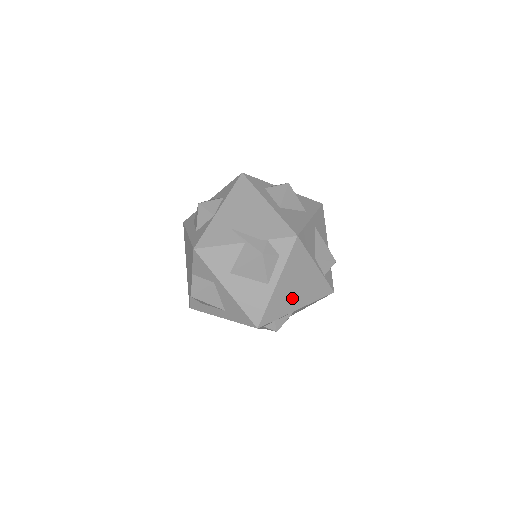
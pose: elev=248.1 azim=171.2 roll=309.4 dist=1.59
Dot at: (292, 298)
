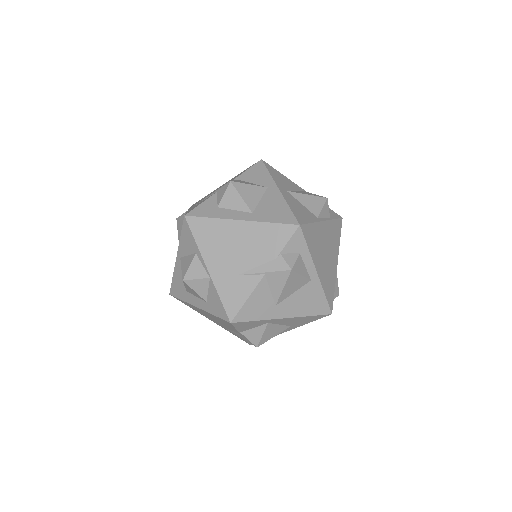
Dot at: (330, 264)
